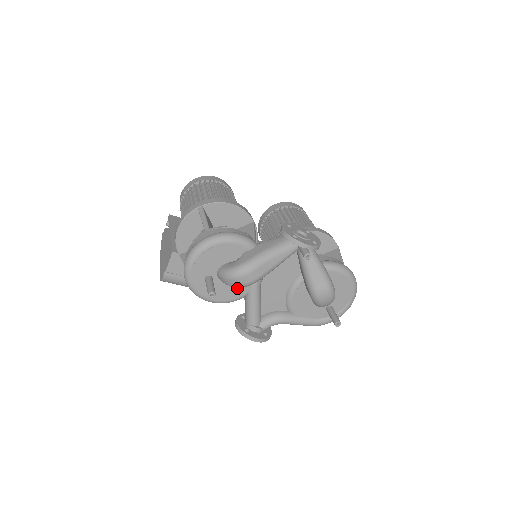
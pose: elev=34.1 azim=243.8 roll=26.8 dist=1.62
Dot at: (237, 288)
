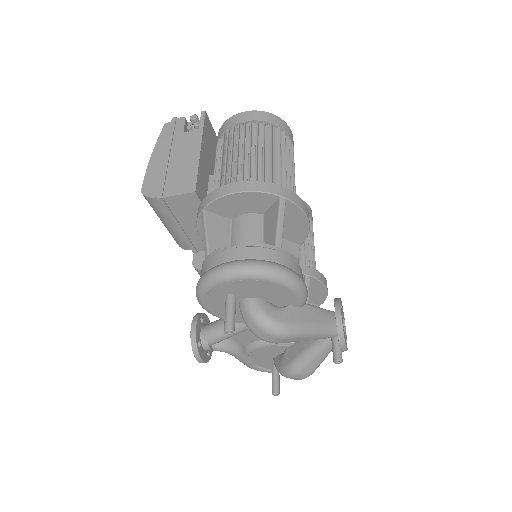
Dot at: (240, 316)
